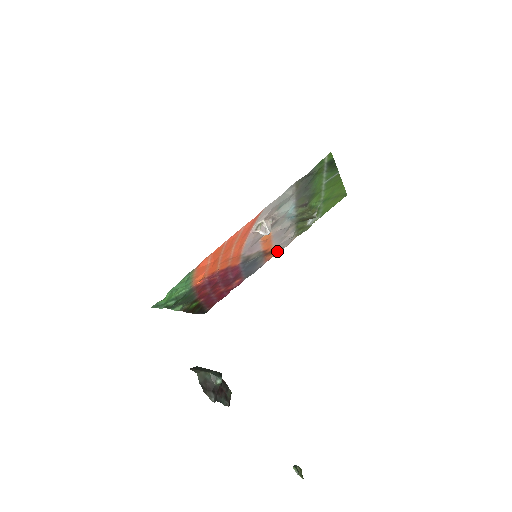
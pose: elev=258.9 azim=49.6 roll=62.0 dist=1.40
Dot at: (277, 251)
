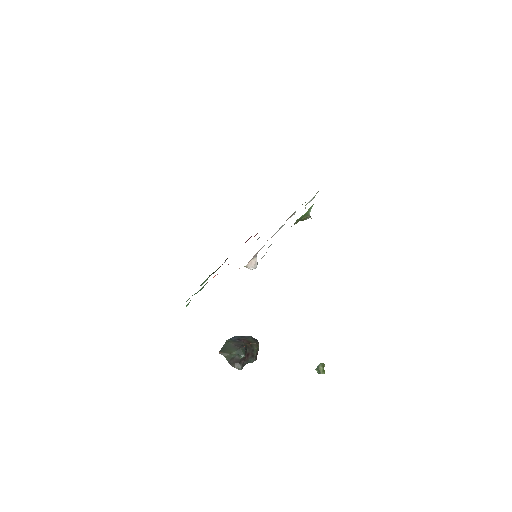
Dot at: occluded
